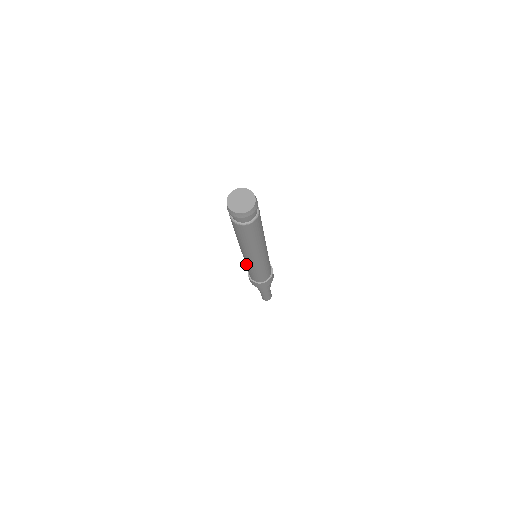
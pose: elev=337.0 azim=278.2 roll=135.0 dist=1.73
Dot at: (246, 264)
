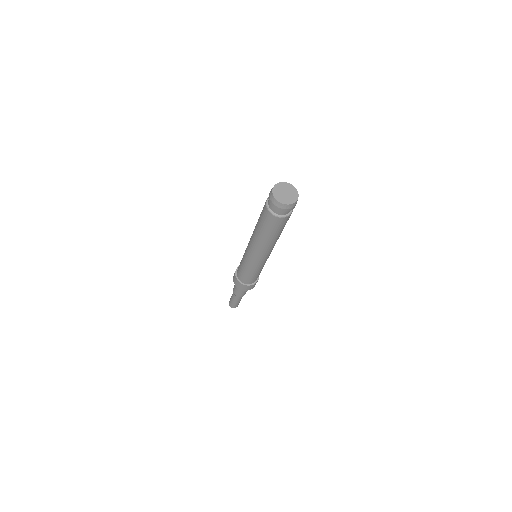
Dot at: (247, 264)
